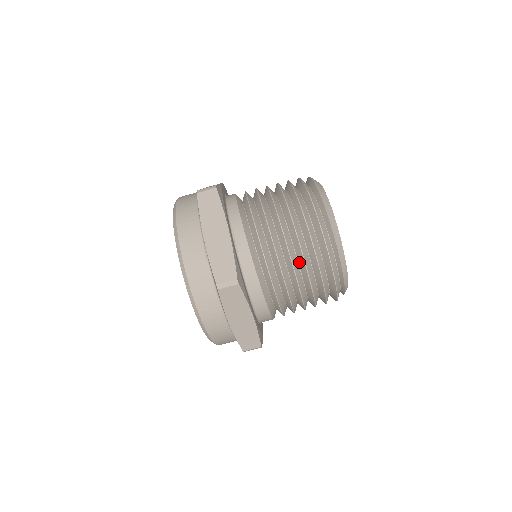
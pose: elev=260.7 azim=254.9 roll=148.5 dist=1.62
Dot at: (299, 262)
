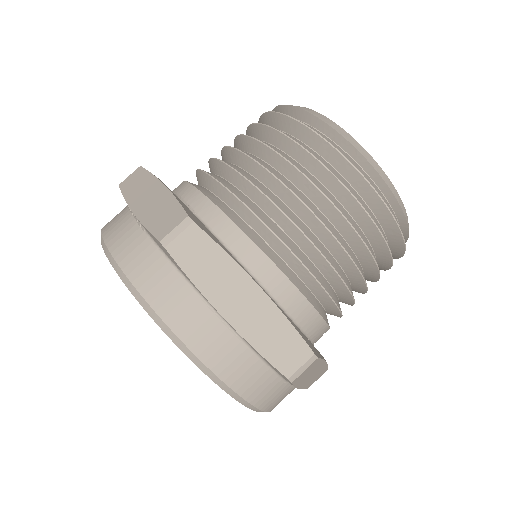
Dot at: (292, 180)
